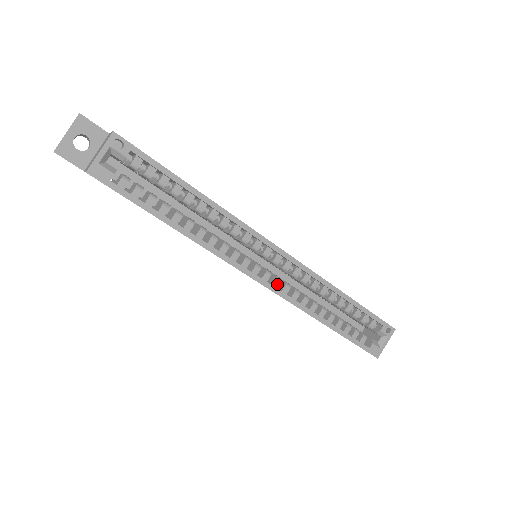
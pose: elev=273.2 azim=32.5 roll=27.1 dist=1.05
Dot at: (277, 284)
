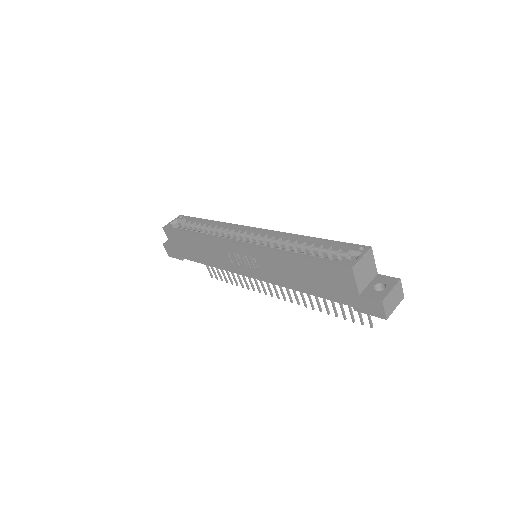
Dot at: occluded
